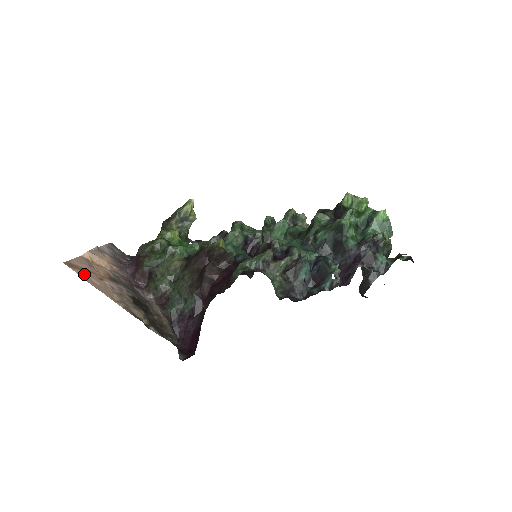
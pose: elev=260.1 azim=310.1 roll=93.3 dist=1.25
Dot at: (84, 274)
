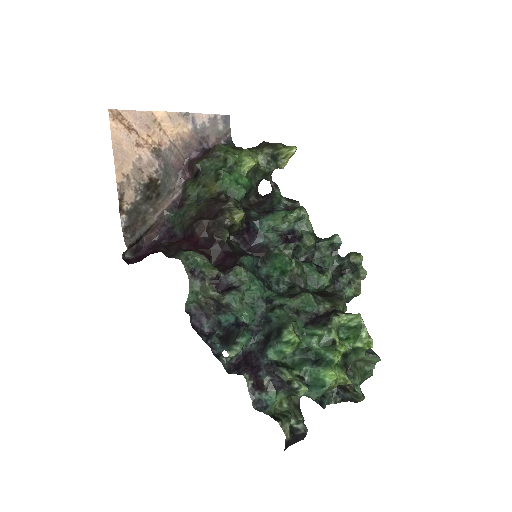
Dot at: (120, 131)
